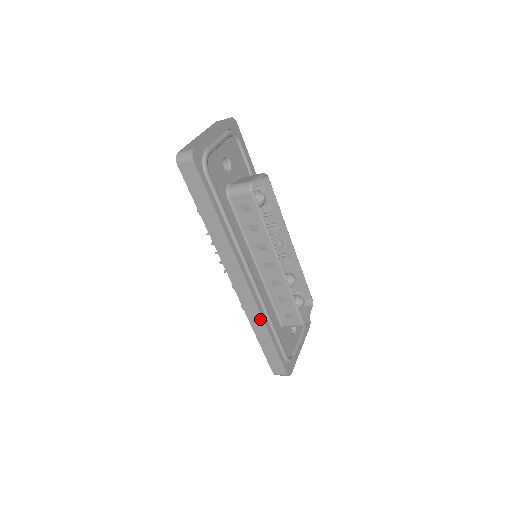
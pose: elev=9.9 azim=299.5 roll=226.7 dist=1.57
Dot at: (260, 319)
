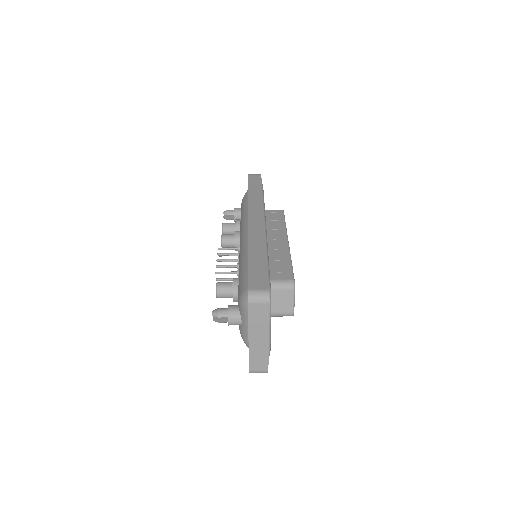
Dot at: occluded
